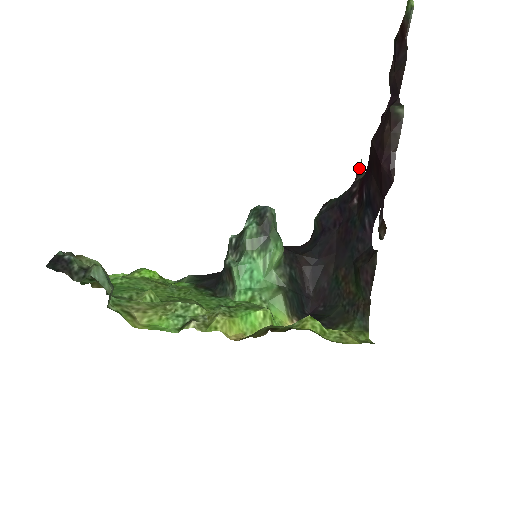
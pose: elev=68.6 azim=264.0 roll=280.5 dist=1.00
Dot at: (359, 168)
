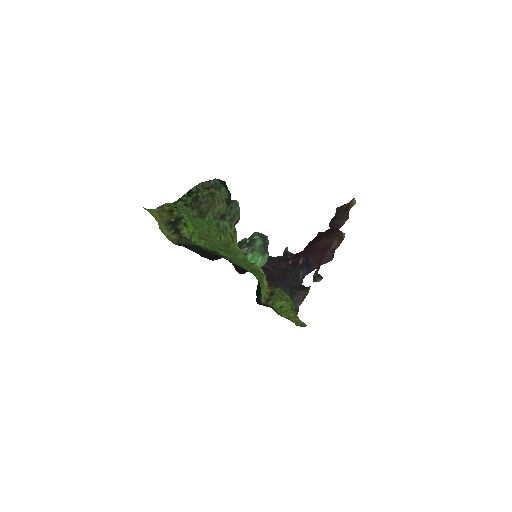
Dot at: (287, 250)
